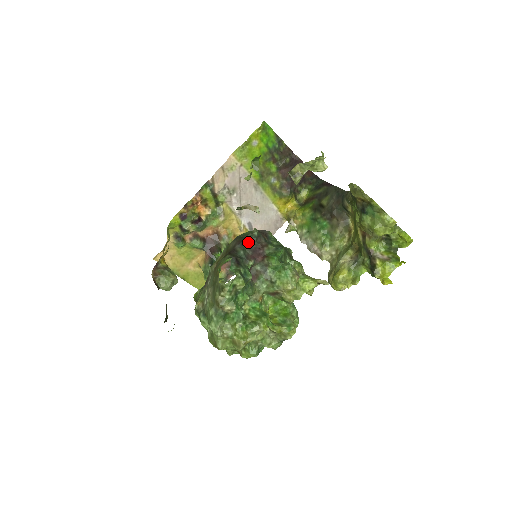
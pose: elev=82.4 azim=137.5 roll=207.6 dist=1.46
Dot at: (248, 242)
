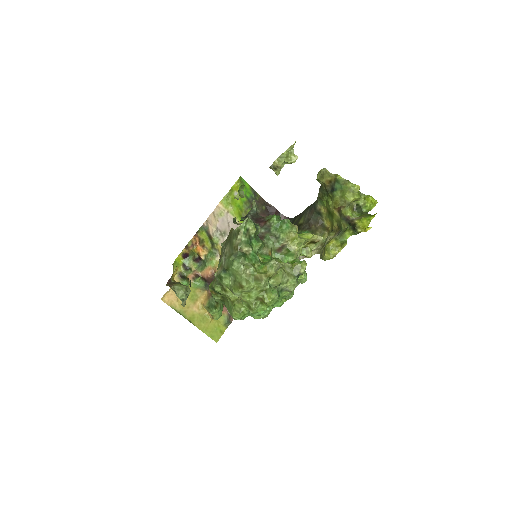
Dot at: (250, 215)
